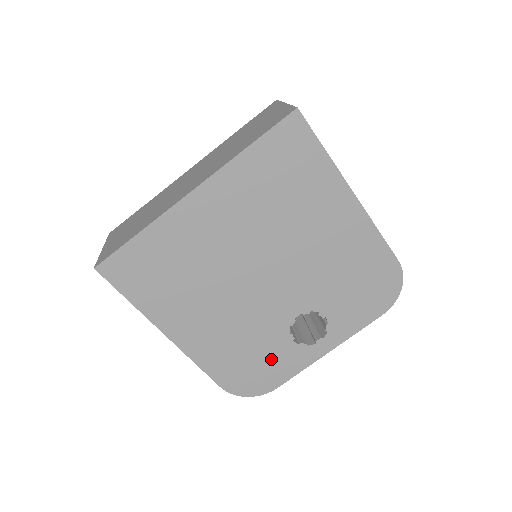
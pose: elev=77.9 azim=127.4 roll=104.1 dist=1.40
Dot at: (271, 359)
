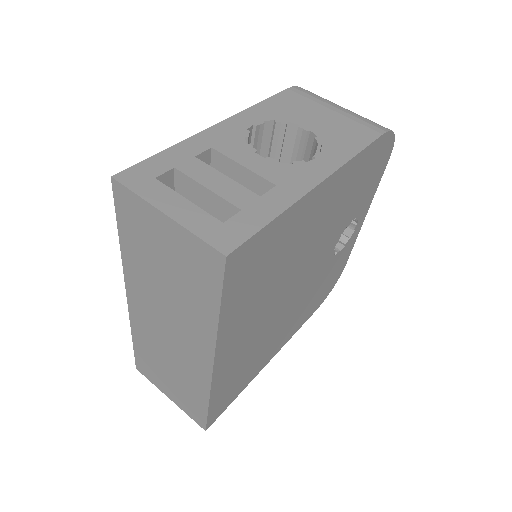
Dot at: (334, 271)
